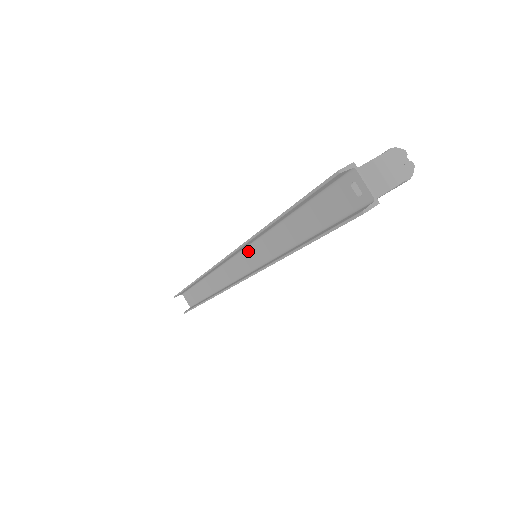
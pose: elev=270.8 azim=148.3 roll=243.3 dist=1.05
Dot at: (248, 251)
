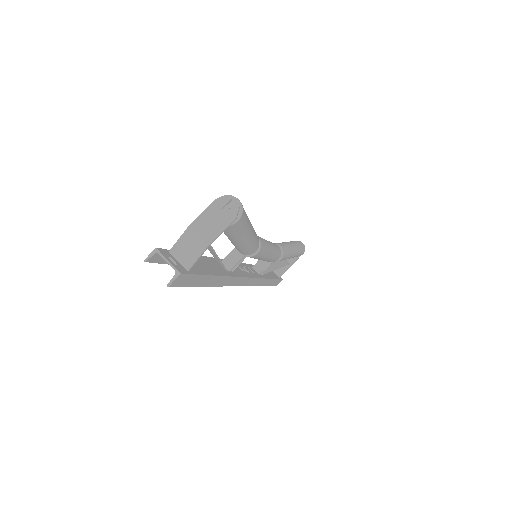
Dot at: occluded
